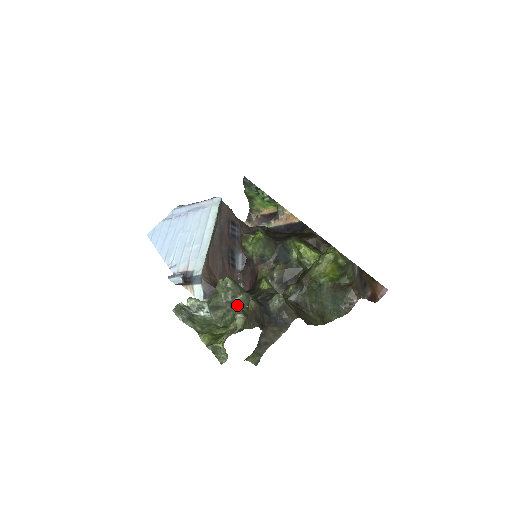
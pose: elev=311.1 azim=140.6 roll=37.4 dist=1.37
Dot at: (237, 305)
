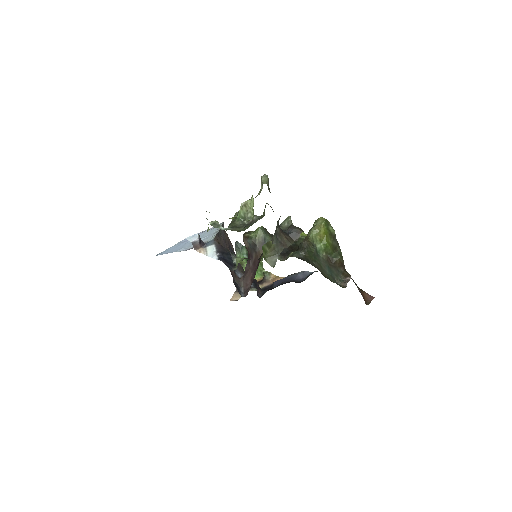
Dot at: (253, 222)
